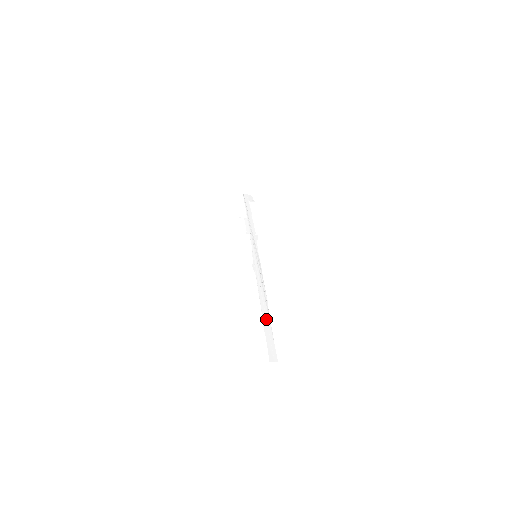
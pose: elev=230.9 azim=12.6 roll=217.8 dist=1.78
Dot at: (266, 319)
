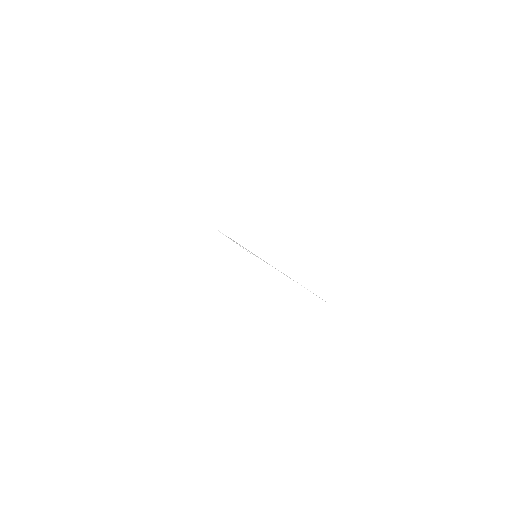
Dot at: occluded
